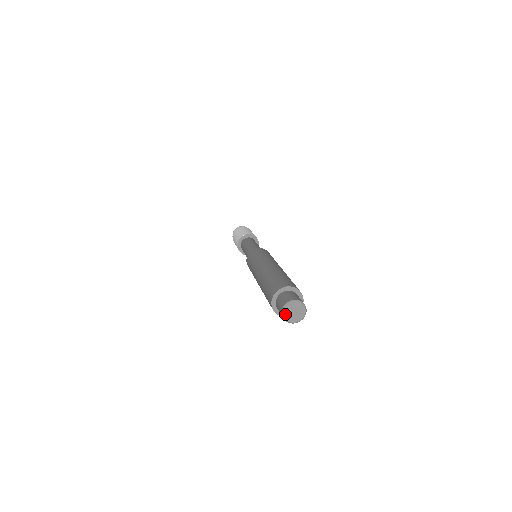
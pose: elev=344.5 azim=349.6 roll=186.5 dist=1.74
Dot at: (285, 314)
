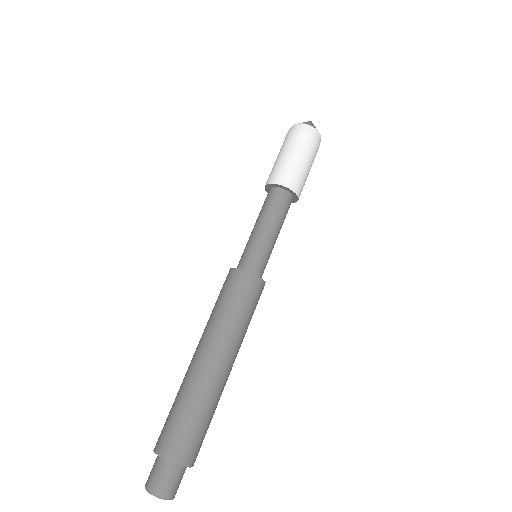
Dot at: (148, 491)
